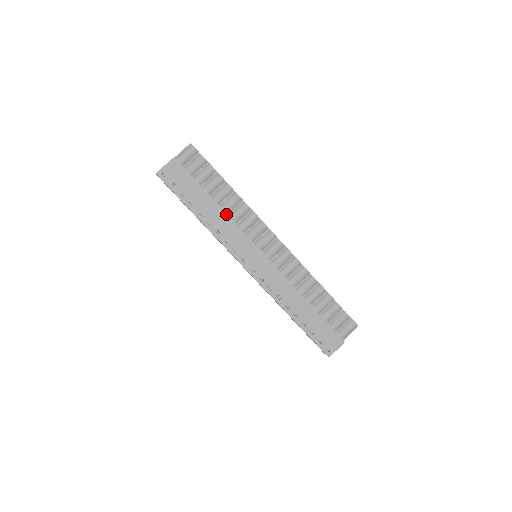
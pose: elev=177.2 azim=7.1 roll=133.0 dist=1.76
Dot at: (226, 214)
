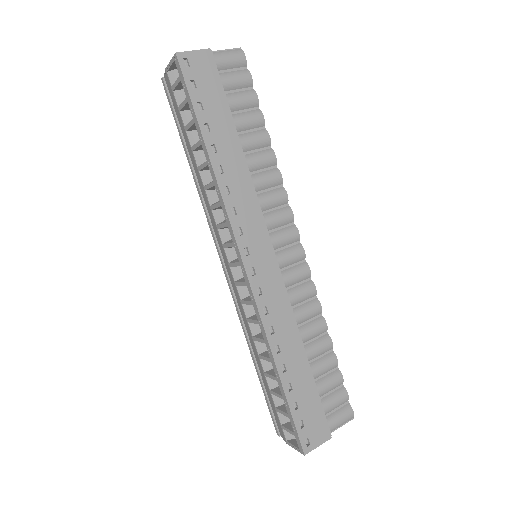
Dot at: (248, 171)
